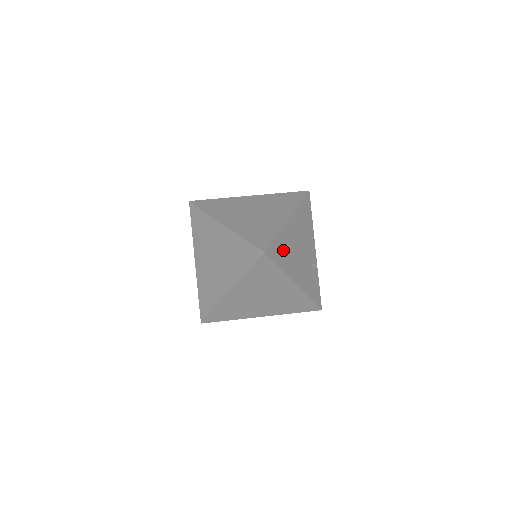
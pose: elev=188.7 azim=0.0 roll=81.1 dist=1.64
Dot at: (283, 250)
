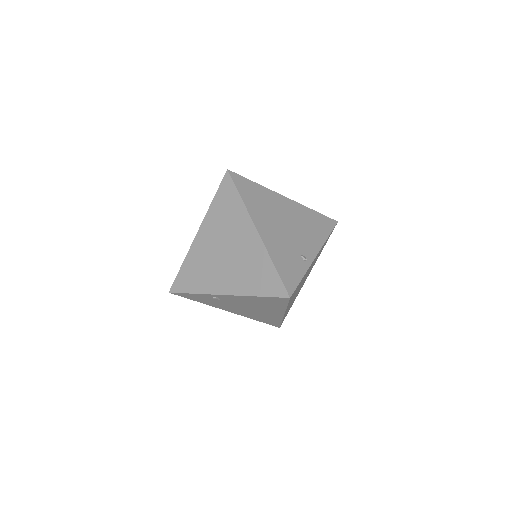
Dot at: occluded
